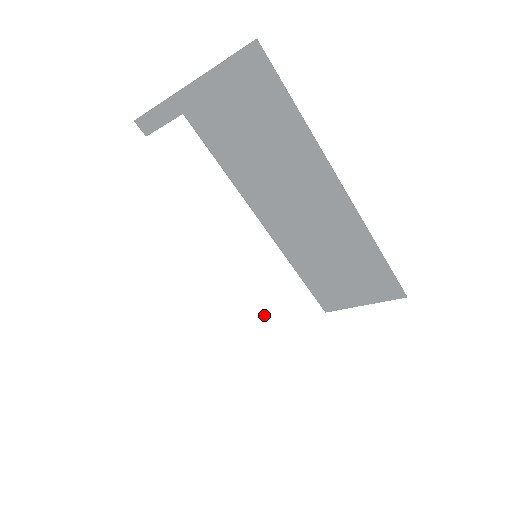
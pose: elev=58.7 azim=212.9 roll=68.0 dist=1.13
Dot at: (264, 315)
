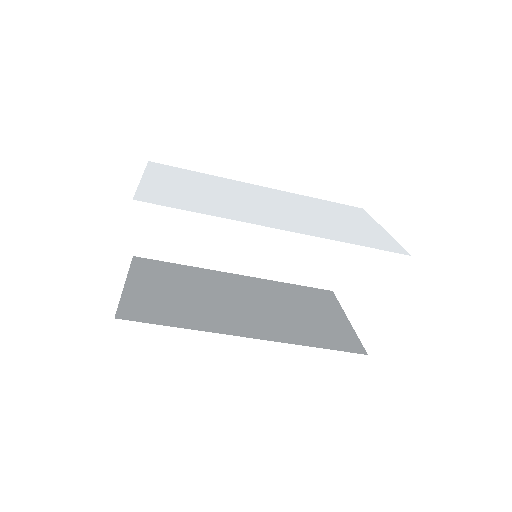
Dot at: (255, 315)
